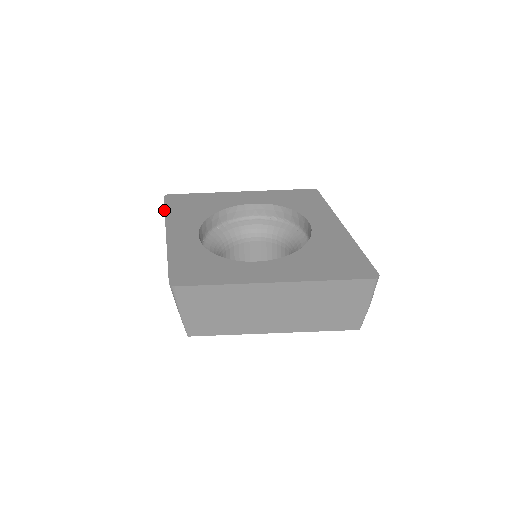
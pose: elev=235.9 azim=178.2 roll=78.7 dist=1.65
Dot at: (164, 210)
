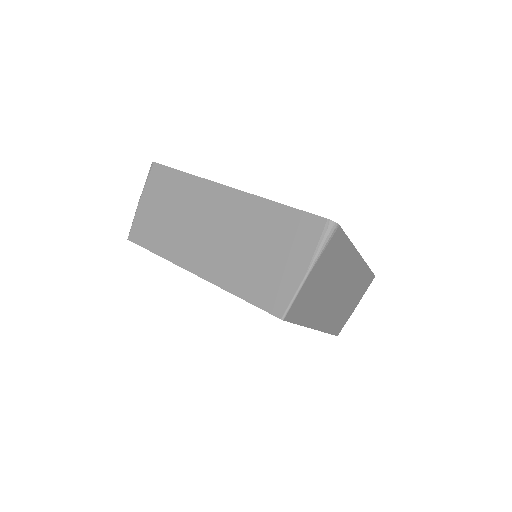
Dot at: occluded
